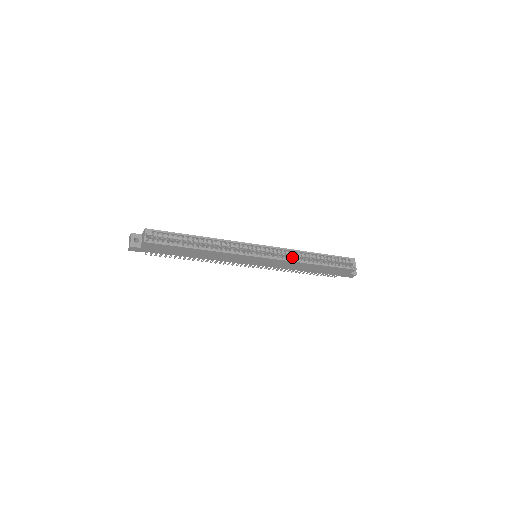
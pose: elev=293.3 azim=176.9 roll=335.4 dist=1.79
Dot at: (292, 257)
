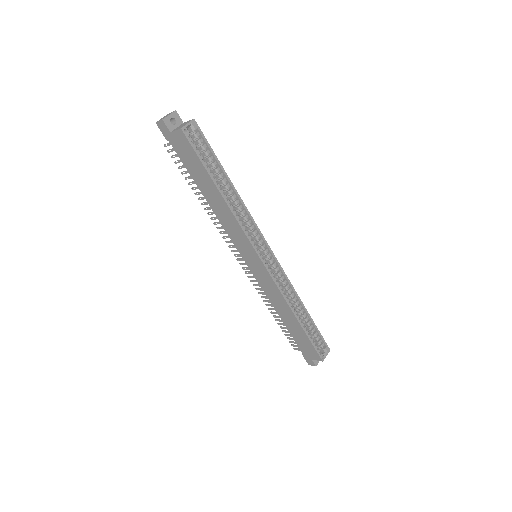
Dot at: (284, 291)
